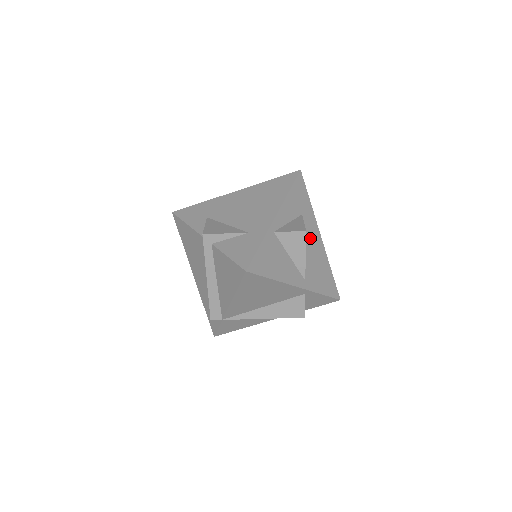
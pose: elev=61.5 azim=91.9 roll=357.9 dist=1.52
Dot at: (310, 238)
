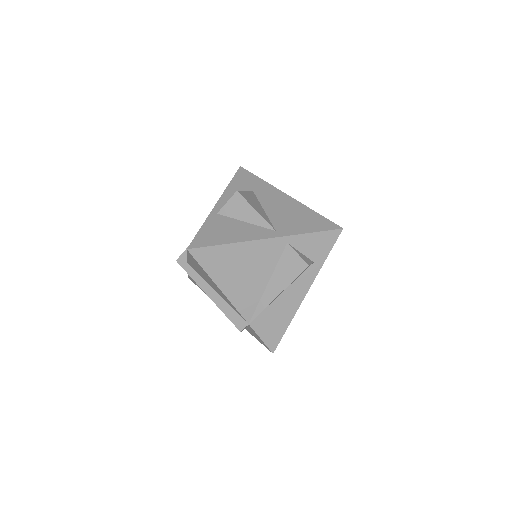
Dot at: (271, 201)
